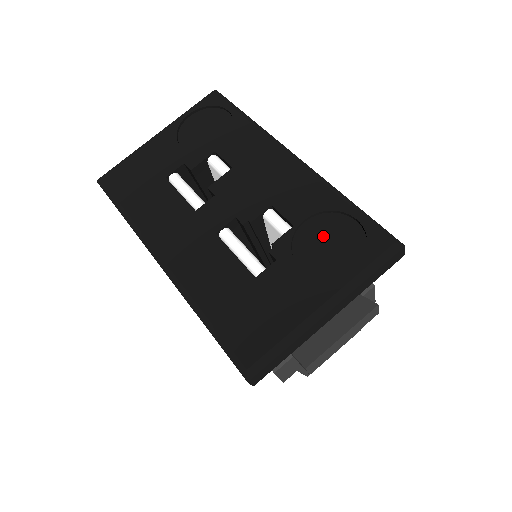
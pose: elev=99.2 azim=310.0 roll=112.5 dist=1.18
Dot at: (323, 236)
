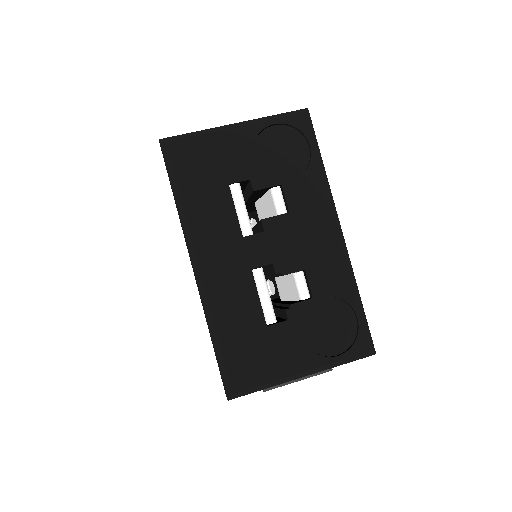
Dot at: (329, 317)
